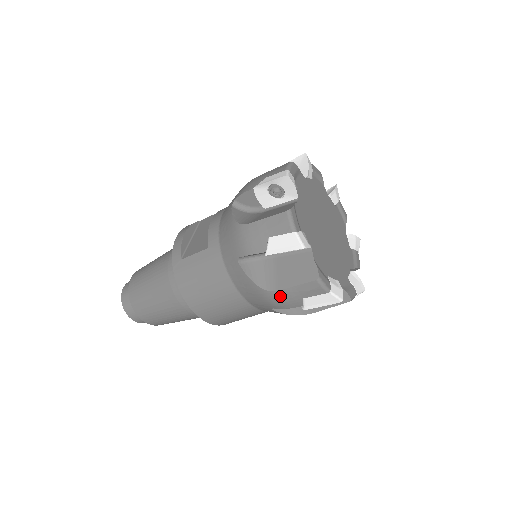
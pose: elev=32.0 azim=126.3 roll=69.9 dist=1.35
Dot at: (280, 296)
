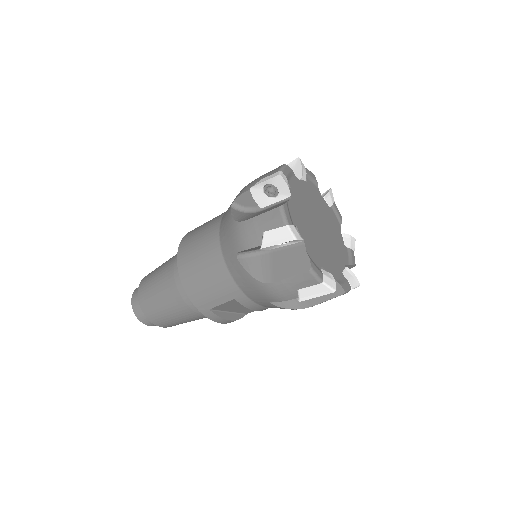
Dot at: (246, 227)
